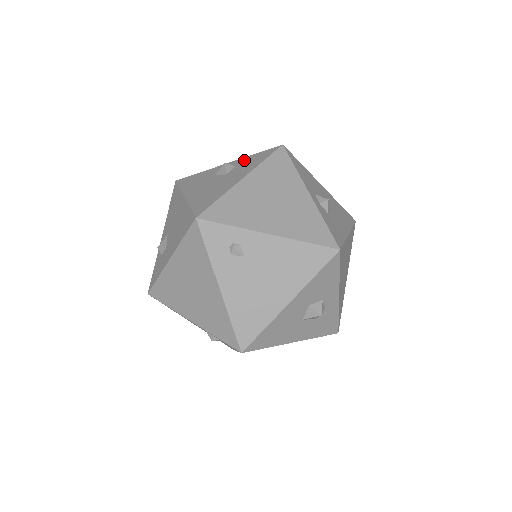
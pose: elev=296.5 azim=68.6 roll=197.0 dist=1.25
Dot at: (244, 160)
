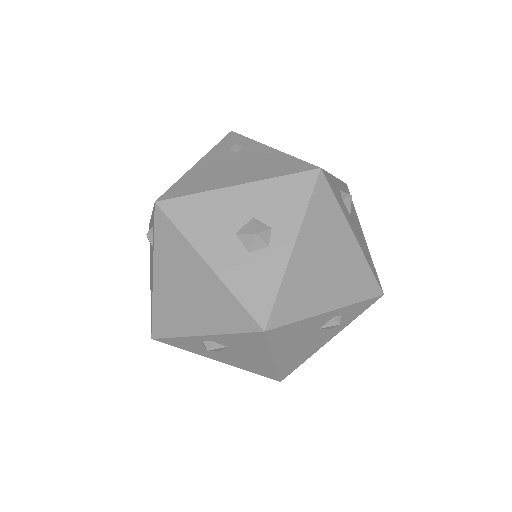
Dot at: occluded
